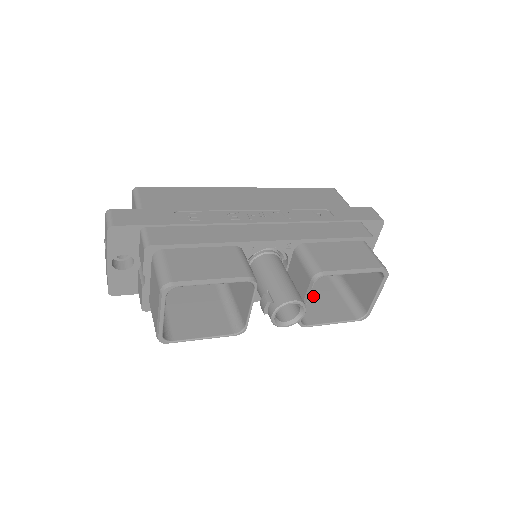
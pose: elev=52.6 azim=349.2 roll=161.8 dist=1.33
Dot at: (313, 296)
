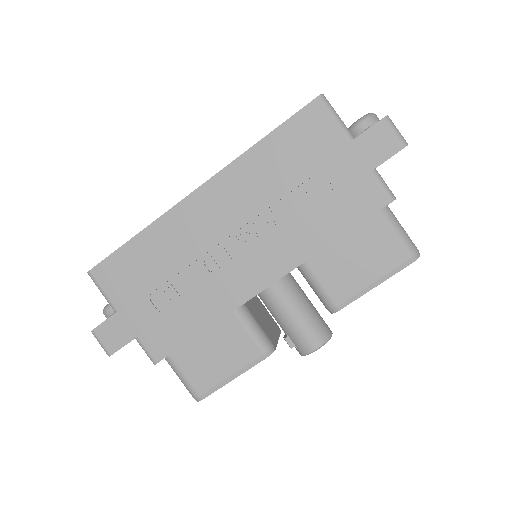
Dot at: occluded
